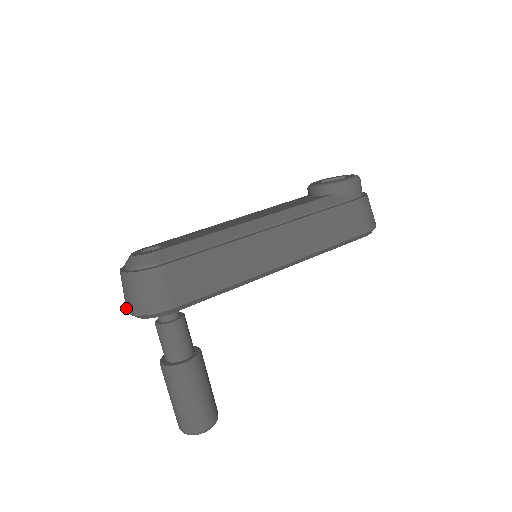
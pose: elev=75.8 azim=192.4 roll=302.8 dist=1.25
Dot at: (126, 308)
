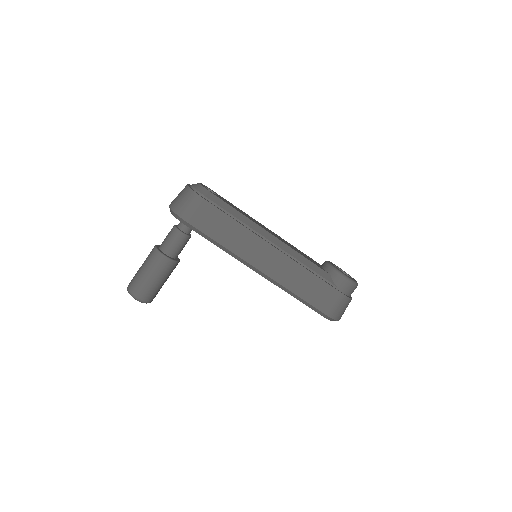
Dot at: (171, 202)
